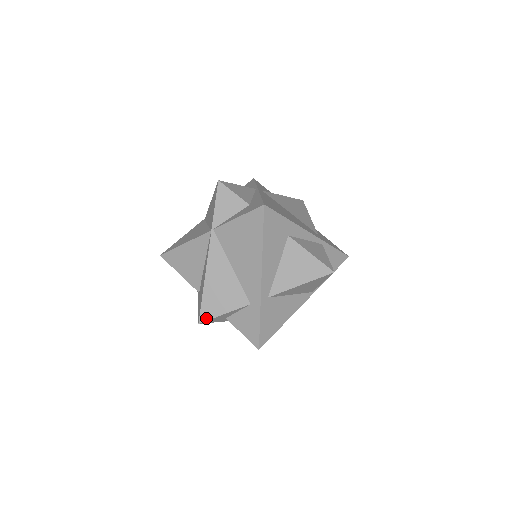
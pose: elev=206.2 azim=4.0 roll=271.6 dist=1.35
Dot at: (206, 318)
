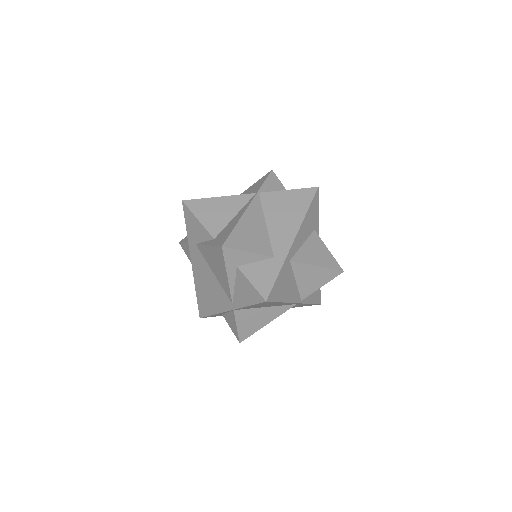
Dot at: (231, 246)
